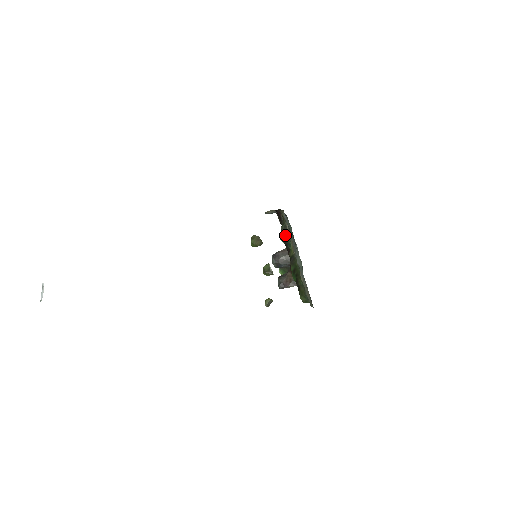
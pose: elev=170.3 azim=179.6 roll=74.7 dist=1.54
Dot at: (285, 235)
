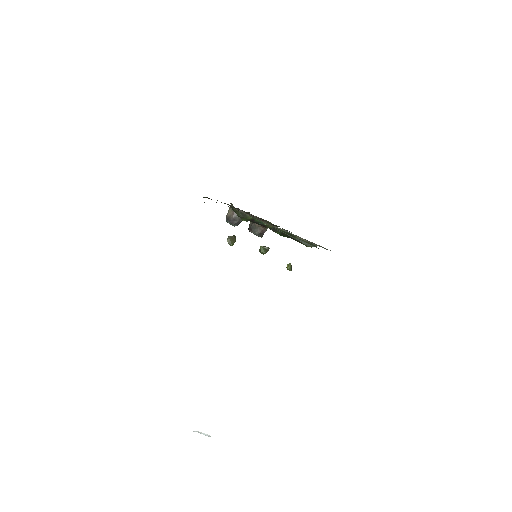
Dot at: (249, 219)
